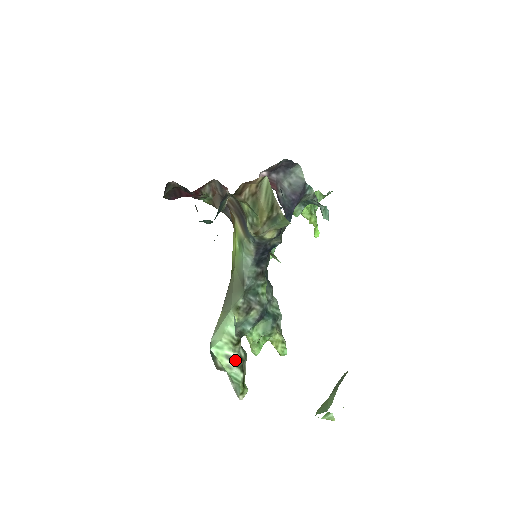
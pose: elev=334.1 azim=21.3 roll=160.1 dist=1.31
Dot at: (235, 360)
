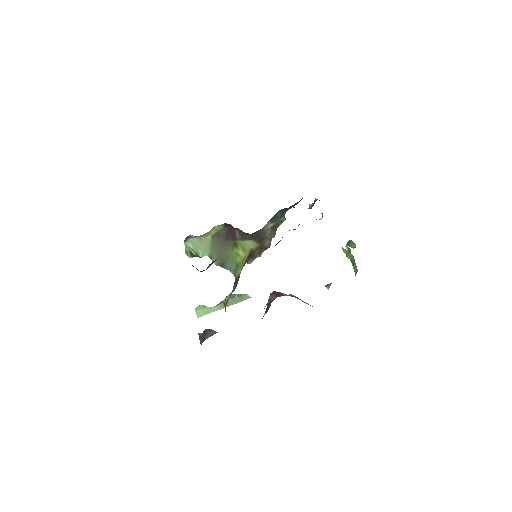
Dot at: (193, 255)
